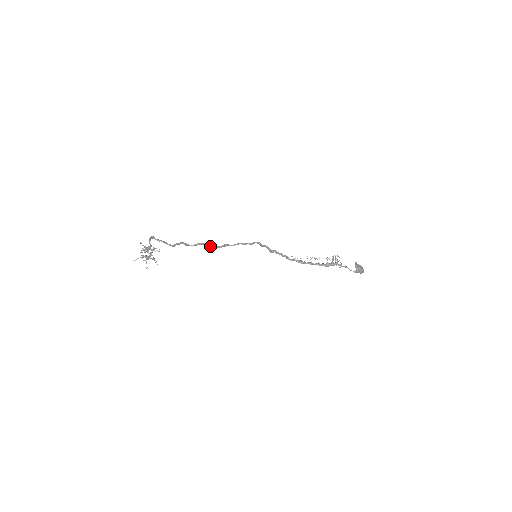
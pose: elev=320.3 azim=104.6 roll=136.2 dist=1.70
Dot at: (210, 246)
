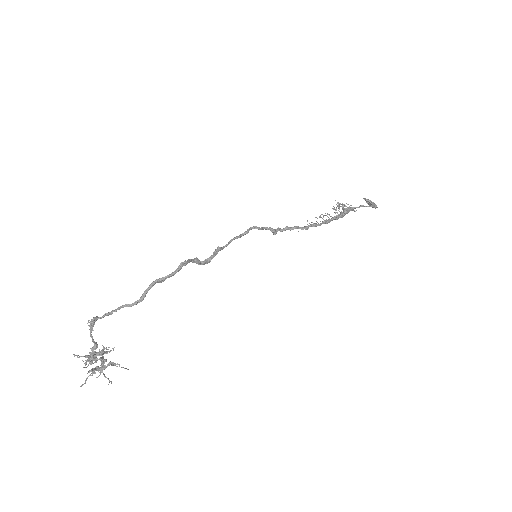
Dot at: (198, 263)
